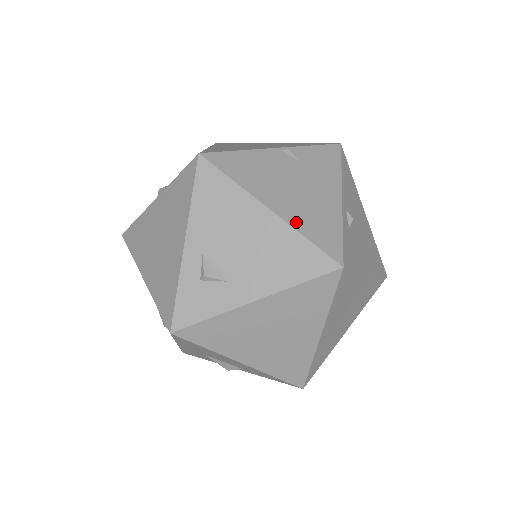
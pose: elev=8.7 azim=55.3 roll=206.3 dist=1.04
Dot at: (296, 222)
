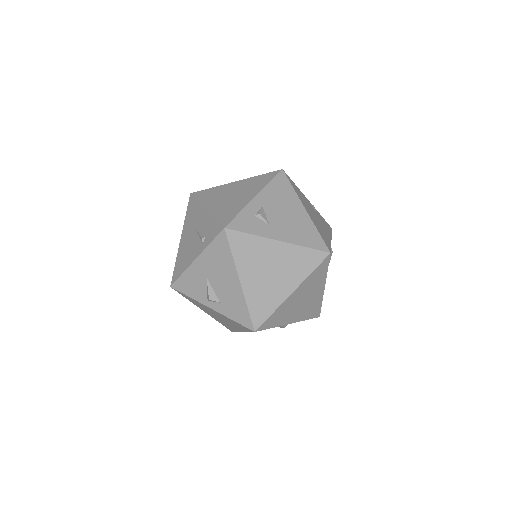
Dot at: (315, 223)
